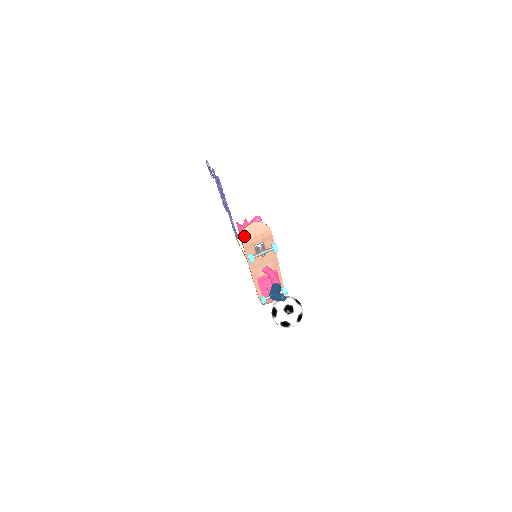
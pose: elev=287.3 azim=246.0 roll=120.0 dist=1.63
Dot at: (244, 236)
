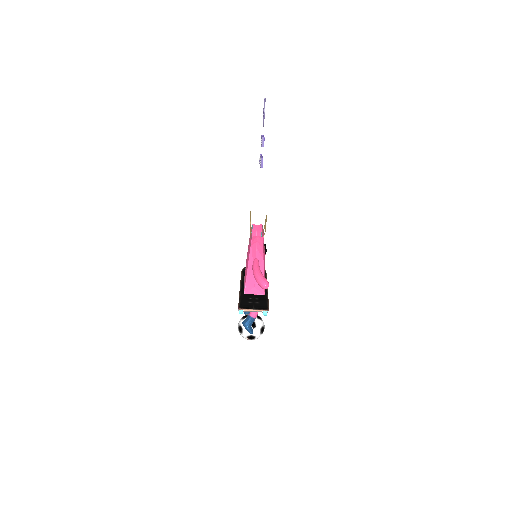
Dot at: occluded
